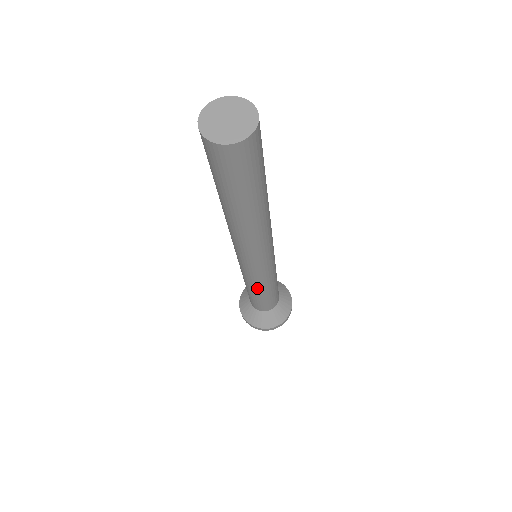
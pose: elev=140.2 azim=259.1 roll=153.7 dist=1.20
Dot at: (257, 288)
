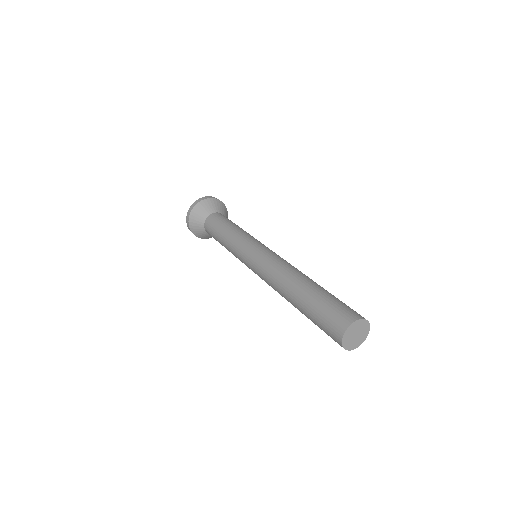
Dot at: occluded
